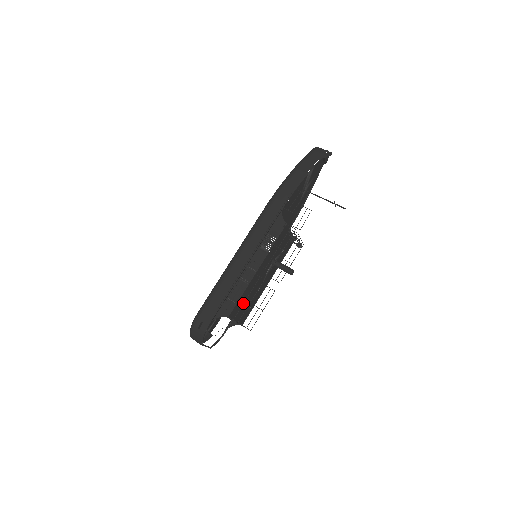
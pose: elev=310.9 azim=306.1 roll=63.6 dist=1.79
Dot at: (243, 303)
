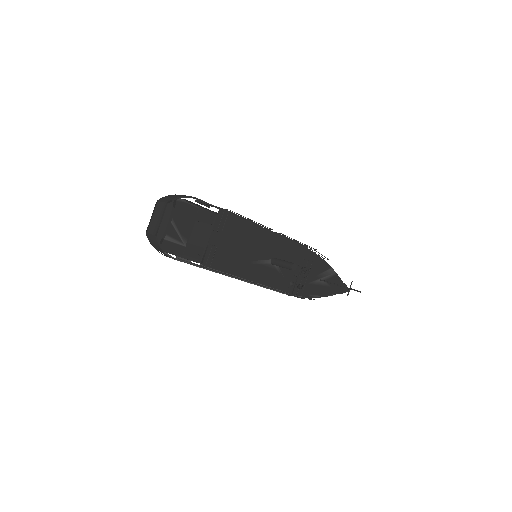
Dot at: (242, 217)
